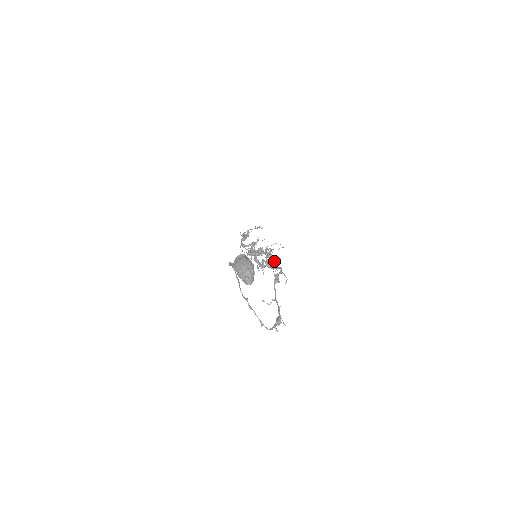
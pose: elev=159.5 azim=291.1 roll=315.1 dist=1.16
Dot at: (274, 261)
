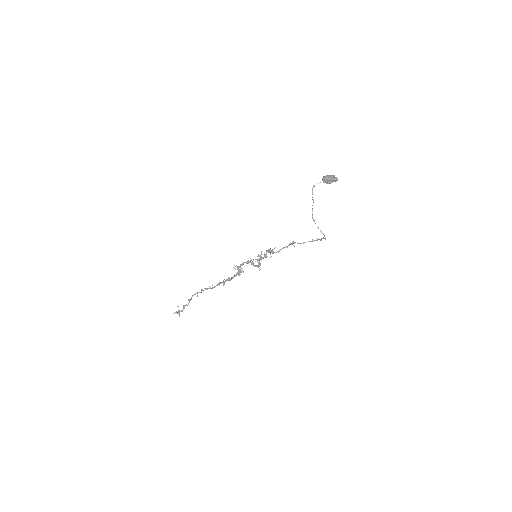
Dot at: occluded
